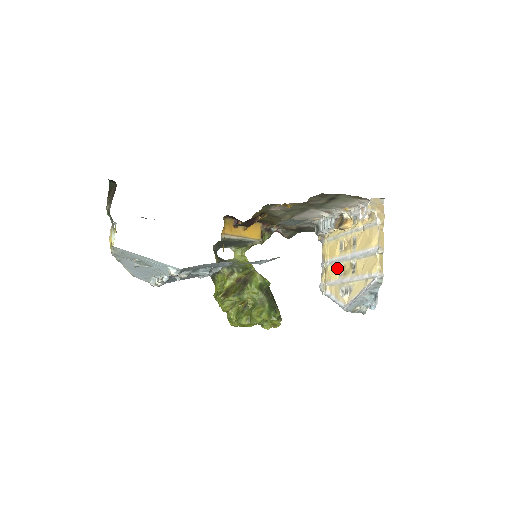
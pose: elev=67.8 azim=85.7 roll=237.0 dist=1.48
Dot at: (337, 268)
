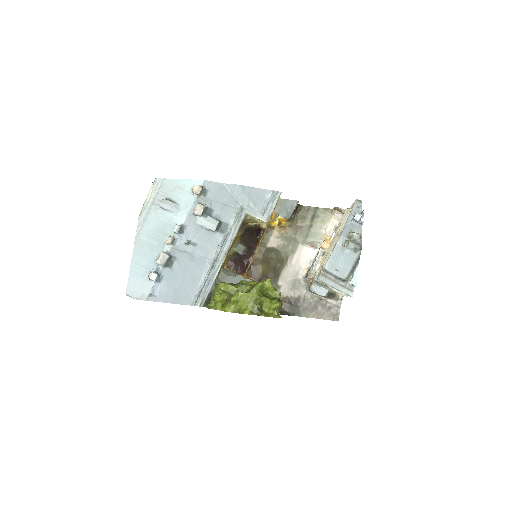
Dot at: occluded
